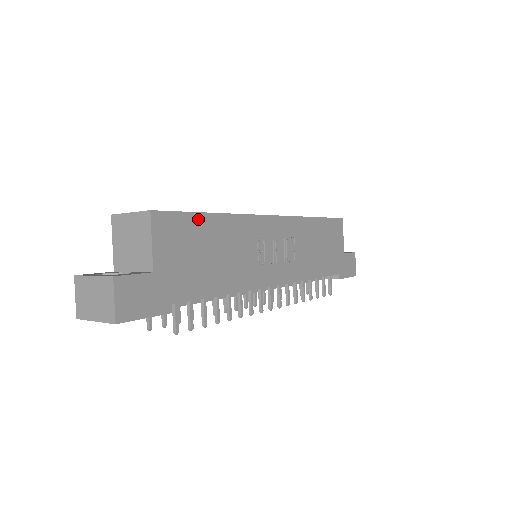
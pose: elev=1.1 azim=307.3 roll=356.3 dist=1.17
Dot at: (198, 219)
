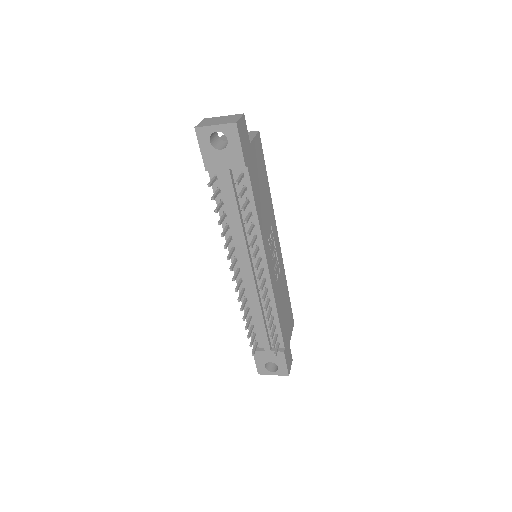
Dot at: (265, 170)
